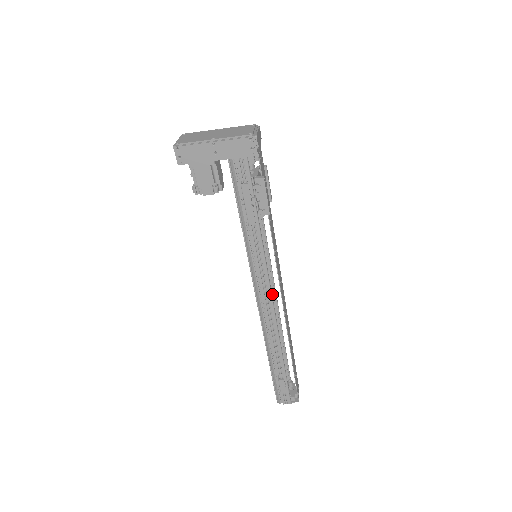
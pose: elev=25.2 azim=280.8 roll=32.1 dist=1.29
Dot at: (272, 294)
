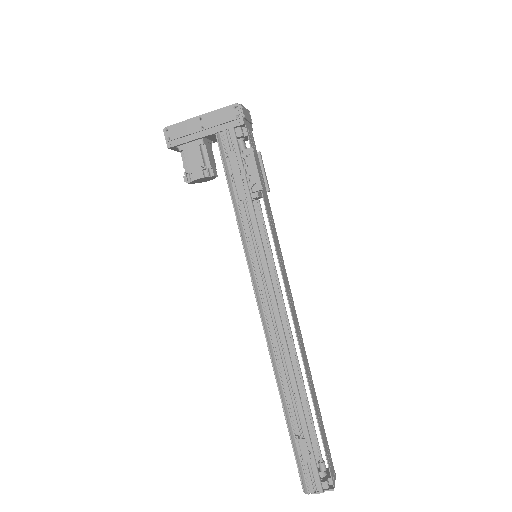
Dot at: (282, 317)
